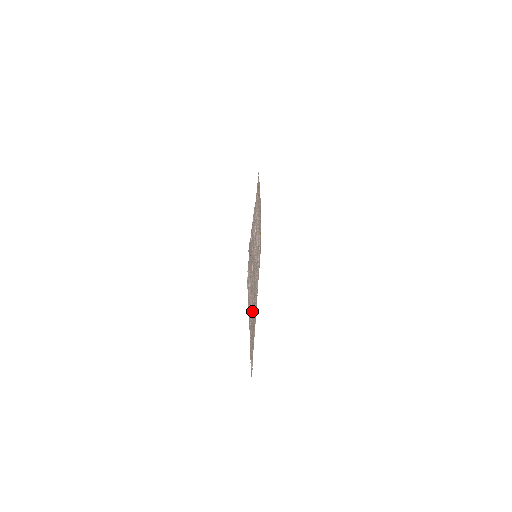
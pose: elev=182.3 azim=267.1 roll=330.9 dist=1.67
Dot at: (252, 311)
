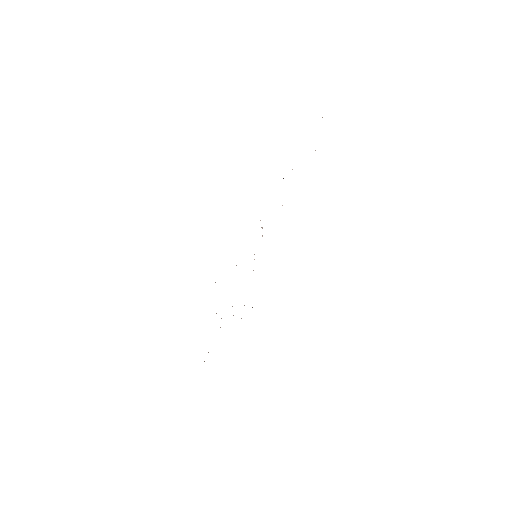
Dot at: occluded
